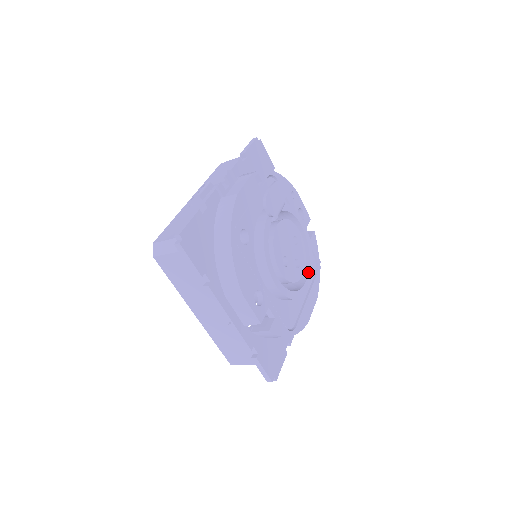
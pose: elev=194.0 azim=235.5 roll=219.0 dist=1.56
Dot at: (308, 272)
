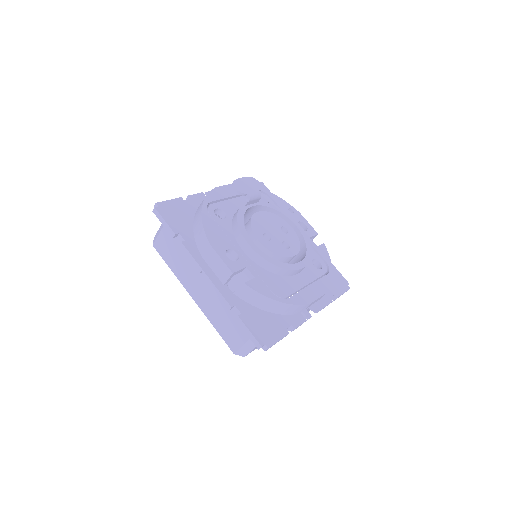
Dot at: (304, 258)
